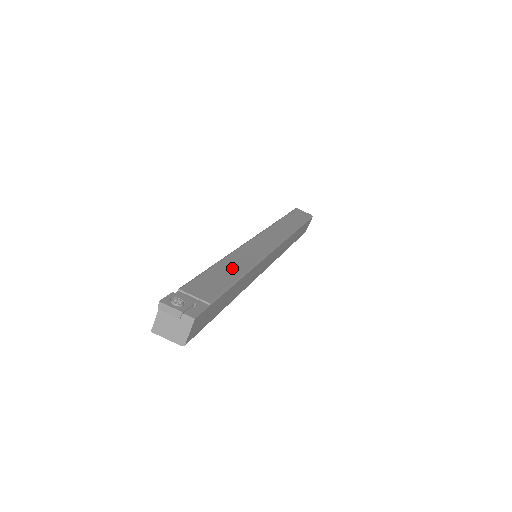
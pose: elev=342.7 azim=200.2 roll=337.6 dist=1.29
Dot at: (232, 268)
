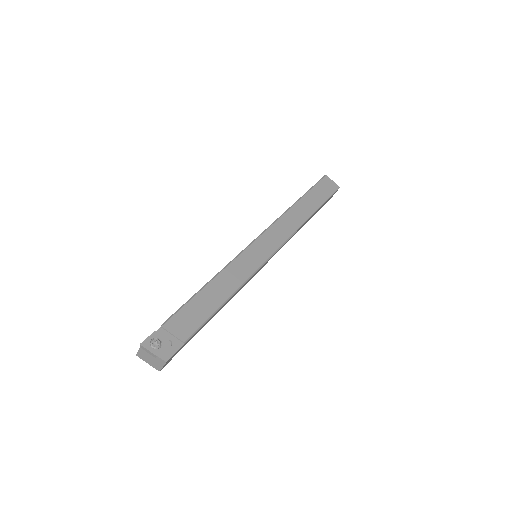
Dot at: (220, 290)
